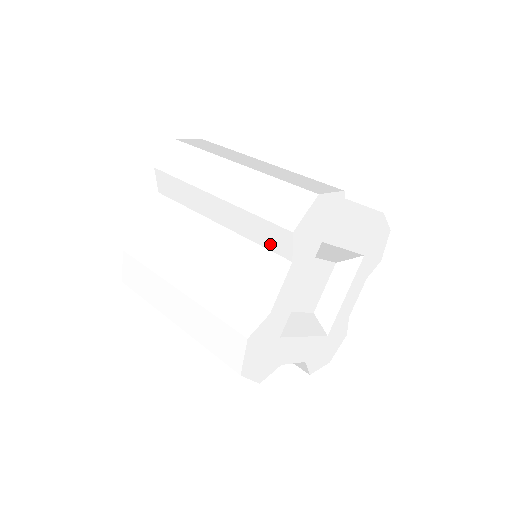
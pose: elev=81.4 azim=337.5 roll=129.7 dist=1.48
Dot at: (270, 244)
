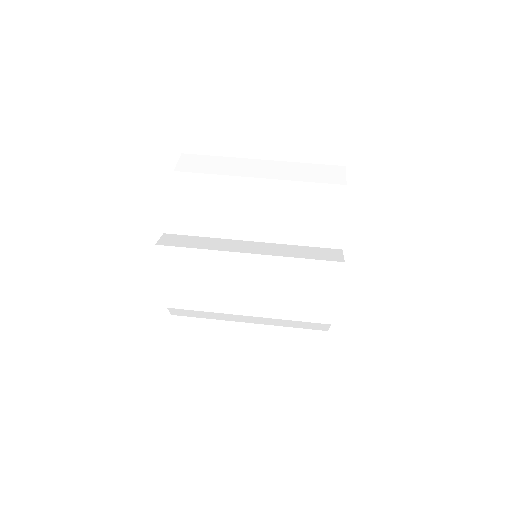
Dot at: occluded
